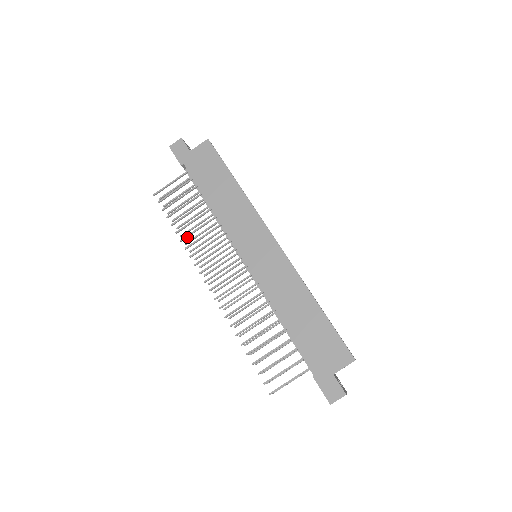
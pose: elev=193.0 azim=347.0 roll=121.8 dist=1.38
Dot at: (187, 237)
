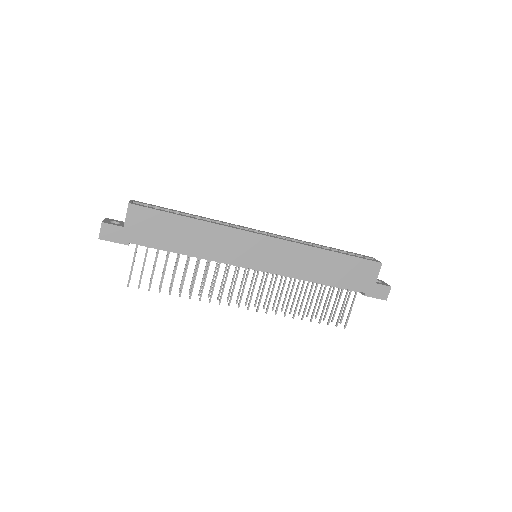
Dot at: (192, 291)
